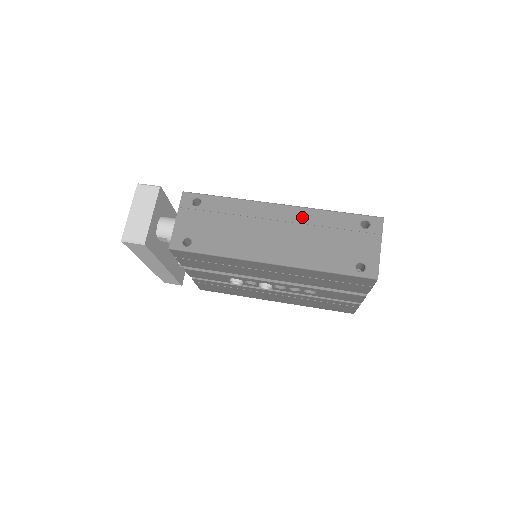
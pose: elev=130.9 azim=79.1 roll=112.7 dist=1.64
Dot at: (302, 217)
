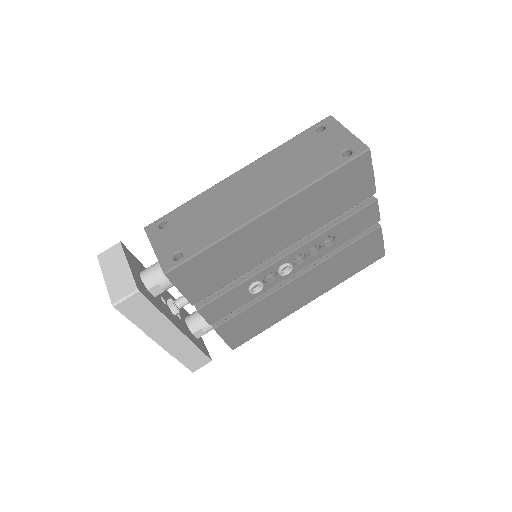
Dot at: (264, 164)
